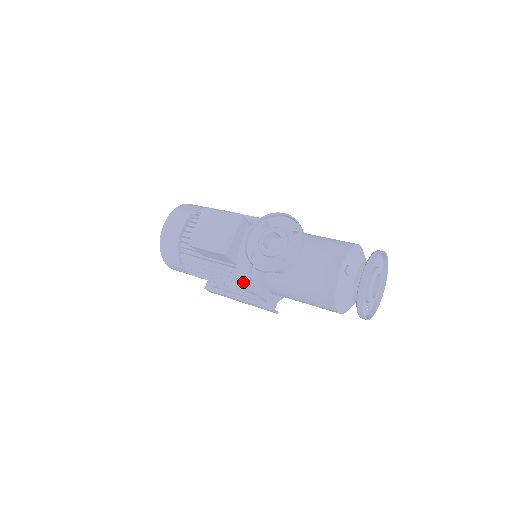
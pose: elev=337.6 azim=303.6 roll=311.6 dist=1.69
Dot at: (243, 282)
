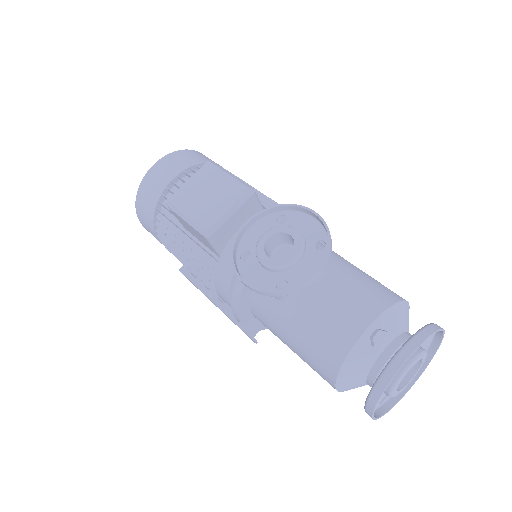
Dot at: (220, 286)
